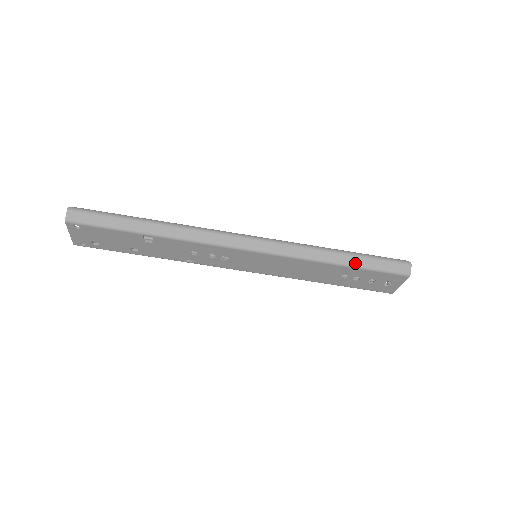
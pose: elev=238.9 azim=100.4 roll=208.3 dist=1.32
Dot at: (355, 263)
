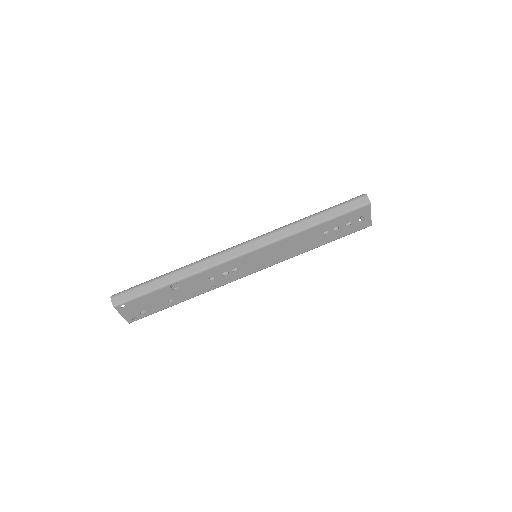
Dot at: (326, 218)
